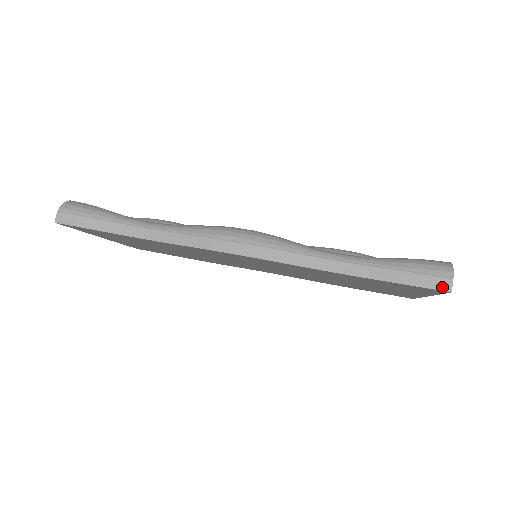
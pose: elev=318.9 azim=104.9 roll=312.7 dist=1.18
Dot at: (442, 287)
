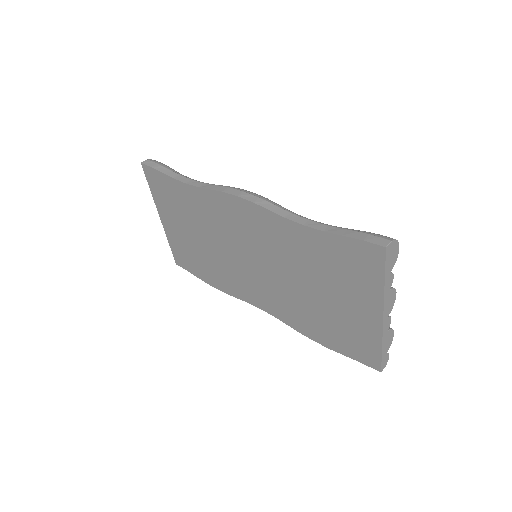
Dot at: (380, 243)
